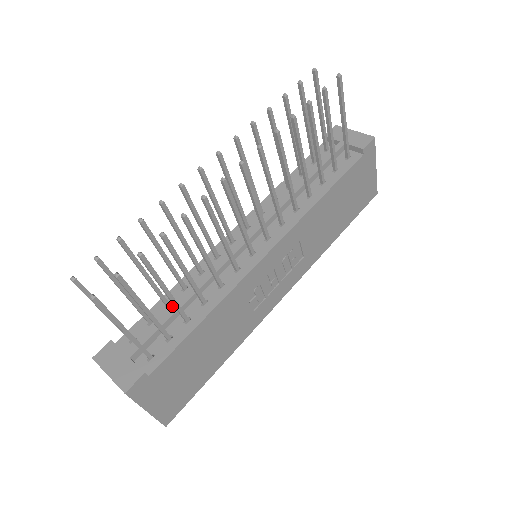
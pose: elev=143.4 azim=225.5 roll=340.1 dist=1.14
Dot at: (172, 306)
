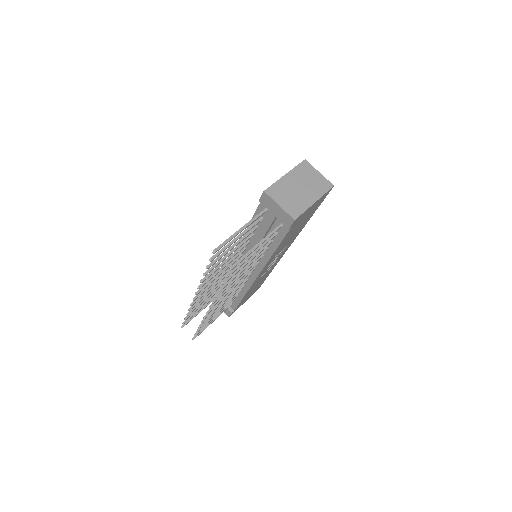
Dot at: occluded
